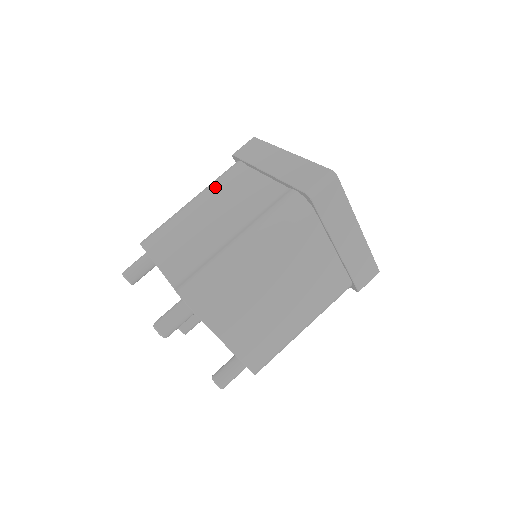
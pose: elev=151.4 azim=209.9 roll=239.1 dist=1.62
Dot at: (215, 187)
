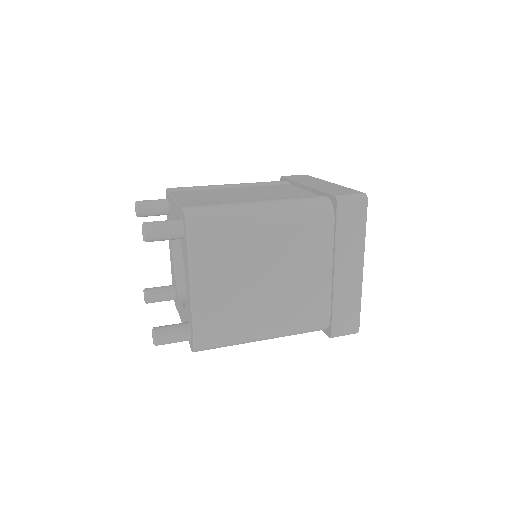
Dot at: (255, 184)
